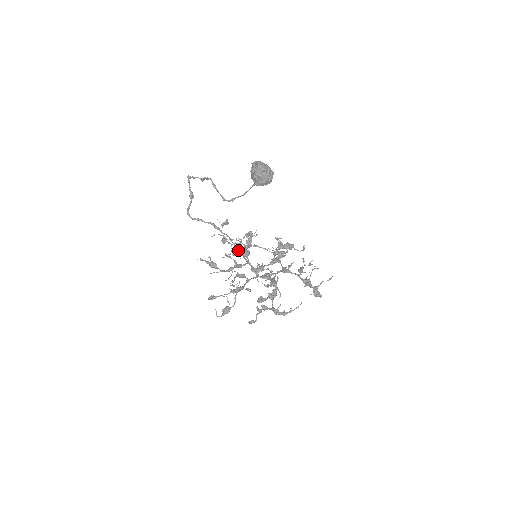
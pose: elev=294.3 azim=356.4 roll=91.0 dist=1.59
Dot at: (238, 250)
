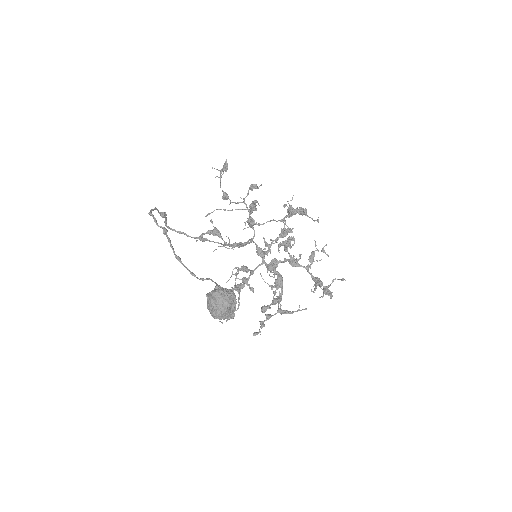
Dot at: occluded
